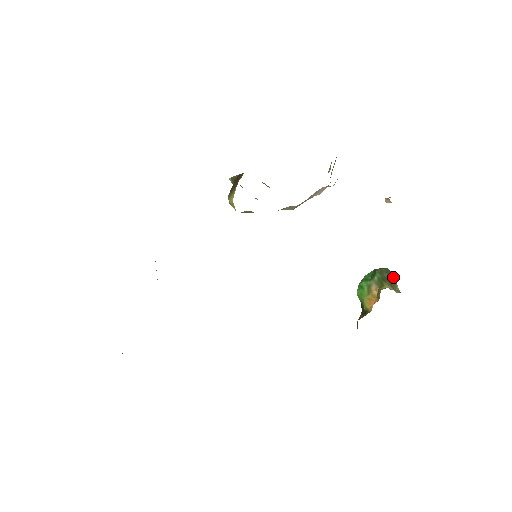
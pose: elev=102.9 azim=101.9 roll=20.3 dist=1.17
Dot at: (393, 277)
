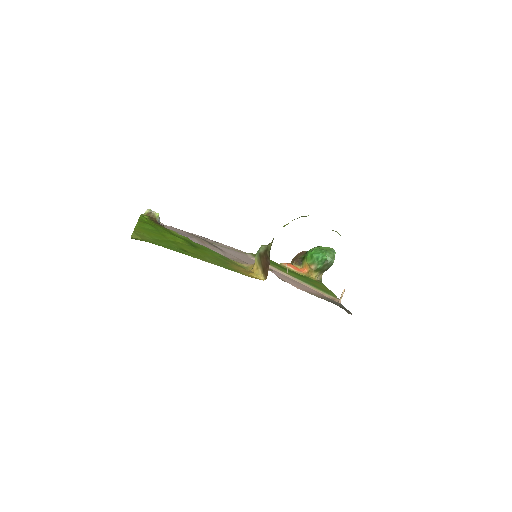
Dot at: occluded
